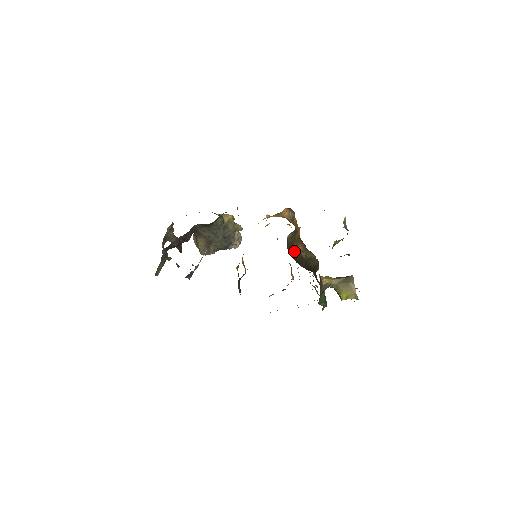
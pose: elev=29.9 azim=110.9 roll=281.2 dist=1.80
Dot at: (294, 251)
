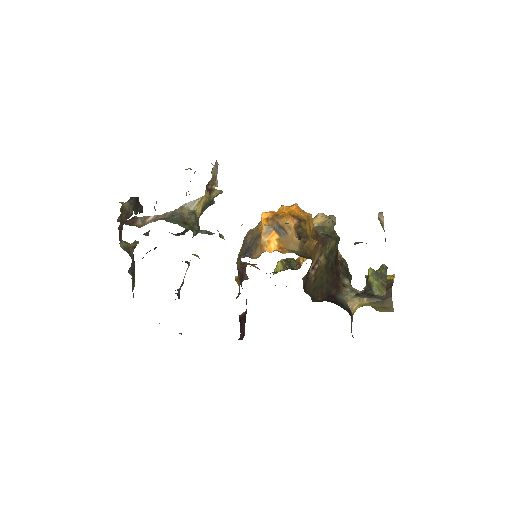
Dot at: (310, 268)
